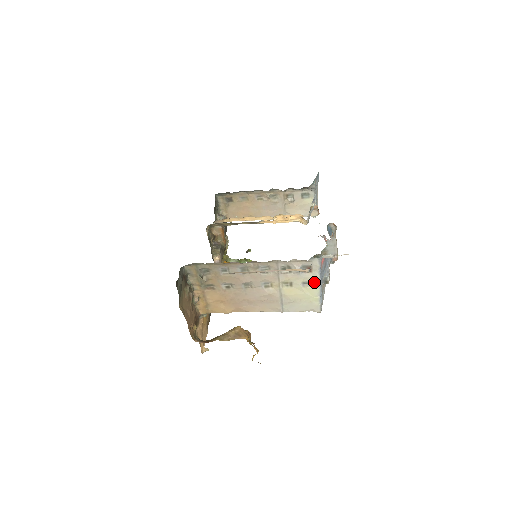
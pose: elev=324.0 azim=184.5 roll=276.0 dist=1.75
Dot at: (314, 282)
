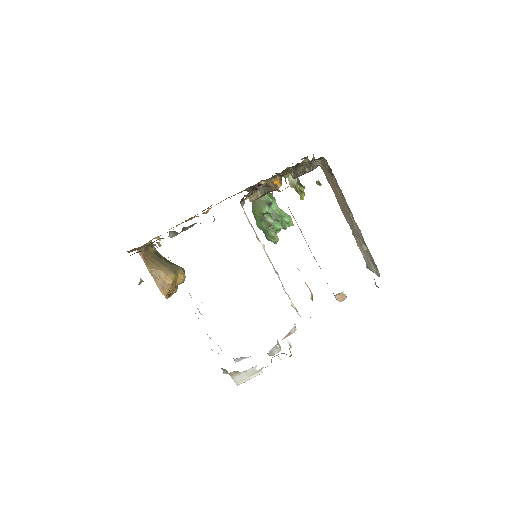
Dot at: occluded
